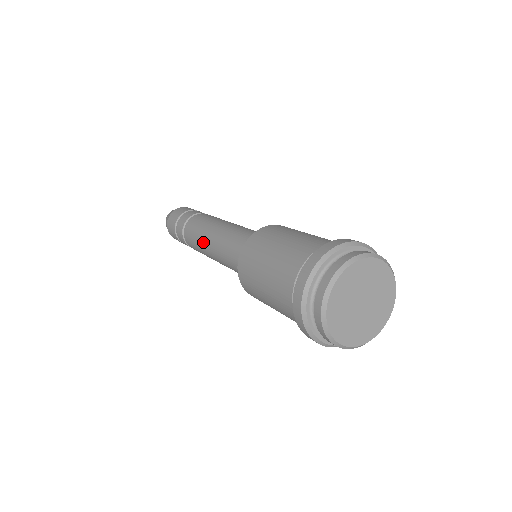
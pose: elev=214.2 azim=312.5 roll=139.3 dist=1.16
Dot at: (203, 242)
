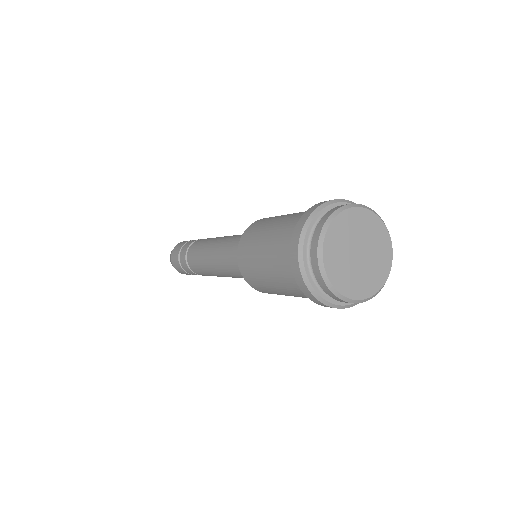
Dot at: (206, 263)
